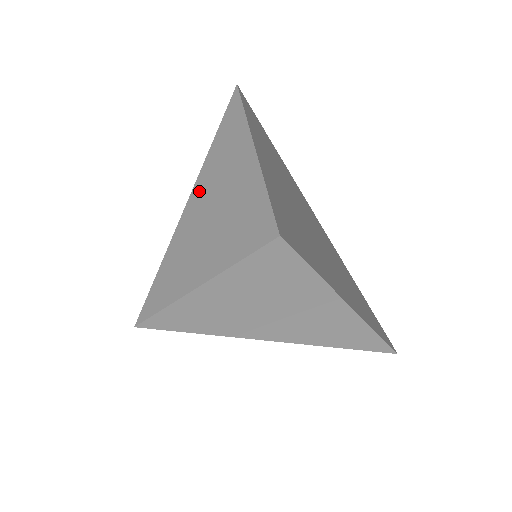
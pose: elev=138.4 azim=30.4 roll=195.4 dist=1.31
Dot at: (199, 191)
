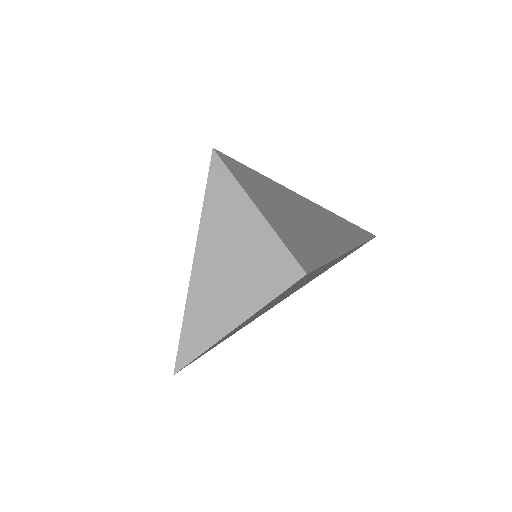
Dot at: (206, 228)
